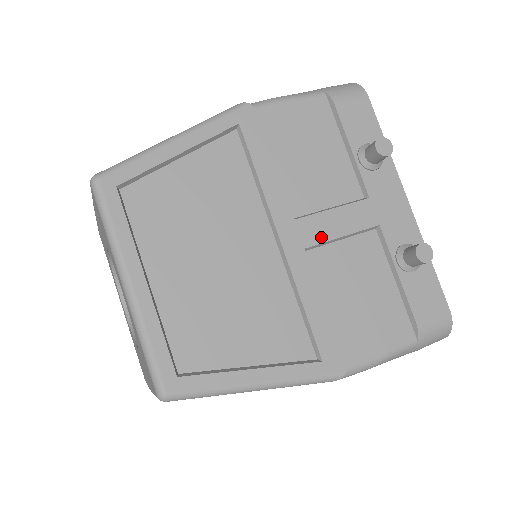
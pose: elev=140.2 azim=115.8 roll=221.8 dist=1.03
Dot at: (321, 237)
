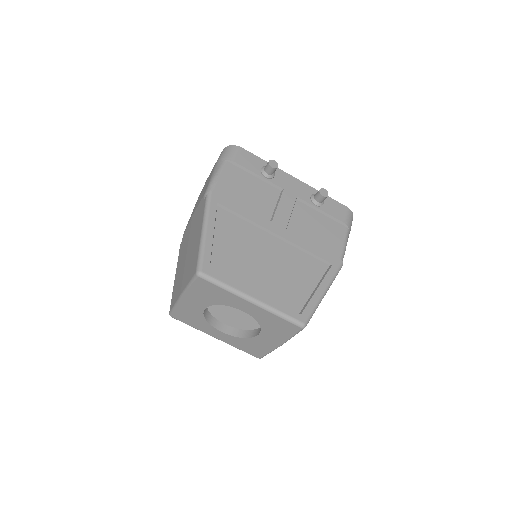
Dot at: (286, 220)
